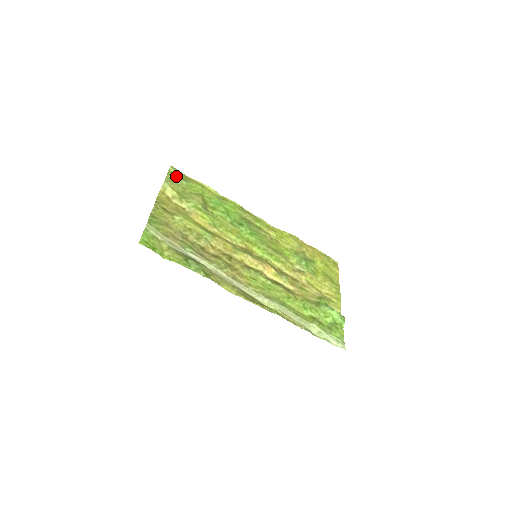
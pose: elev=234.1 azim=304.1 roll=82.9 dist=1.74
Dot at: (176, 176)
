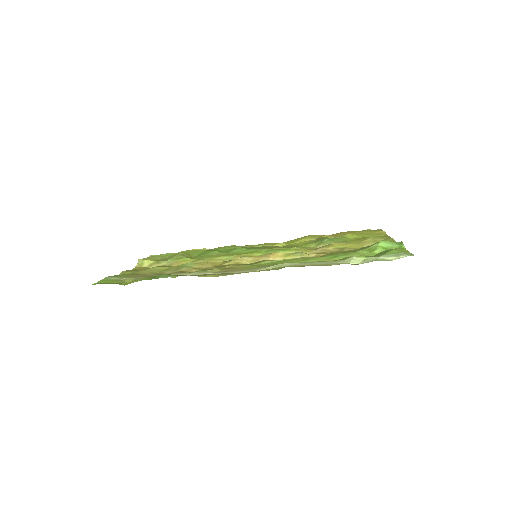
Dot at: occluded
